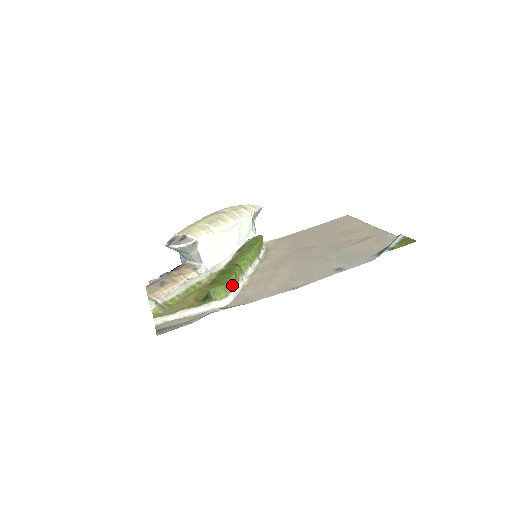
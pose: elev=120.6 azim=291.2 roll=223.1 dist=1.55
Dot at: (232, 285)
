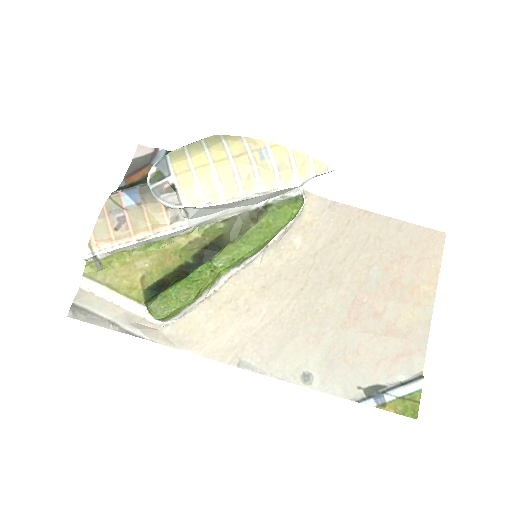
Dot at: (182, 310)
